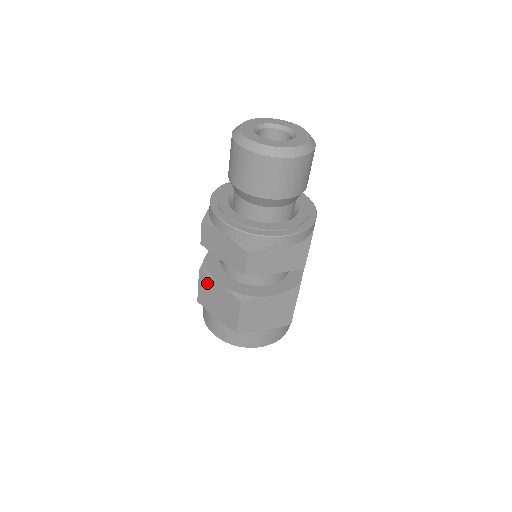
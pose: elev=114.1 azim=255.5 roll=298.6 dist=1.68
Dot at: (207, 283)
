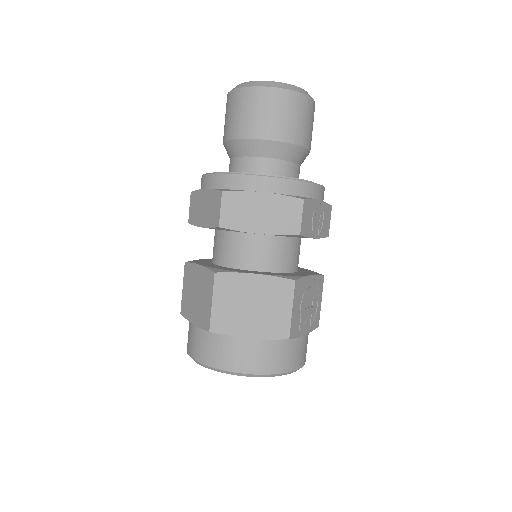
Dot at: (189, 275)
